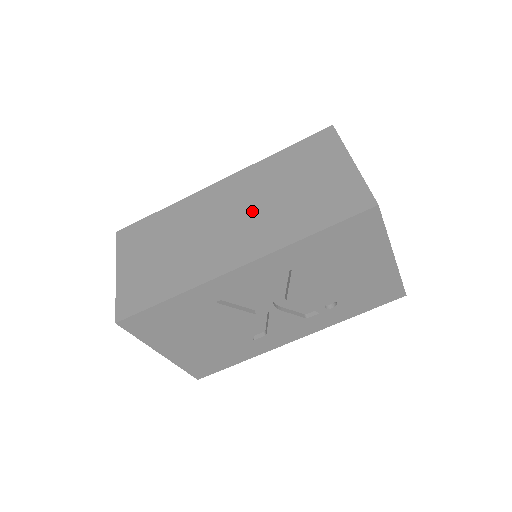
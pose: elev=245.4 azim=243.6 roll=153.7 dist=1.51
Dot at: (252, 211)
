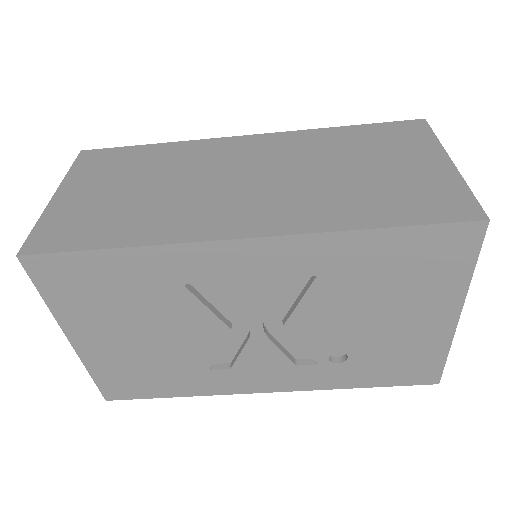
Dot at: (286, 177)
